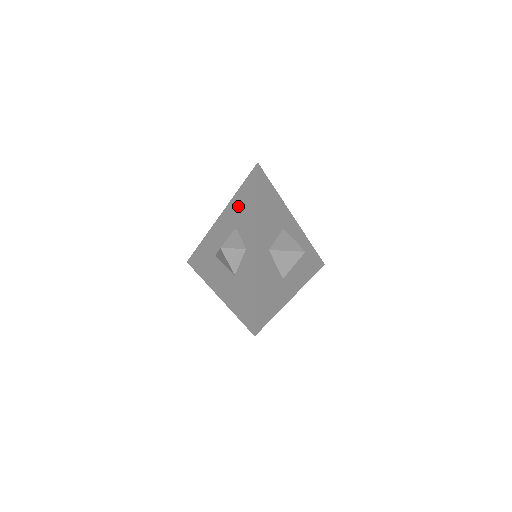
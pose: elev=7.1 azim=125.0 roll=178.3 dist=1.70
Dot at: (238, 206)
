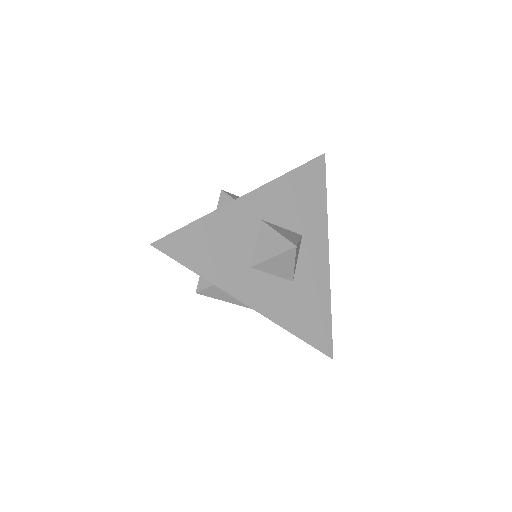
Dot at: occluded
